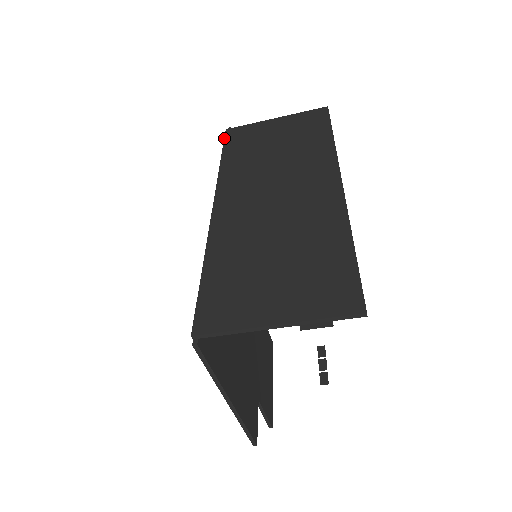
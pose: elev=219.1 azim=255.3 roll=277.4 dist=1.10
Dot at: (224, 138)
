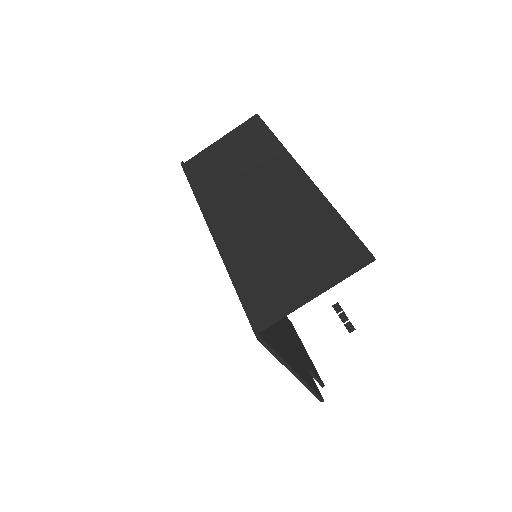
Dot at: occluded
